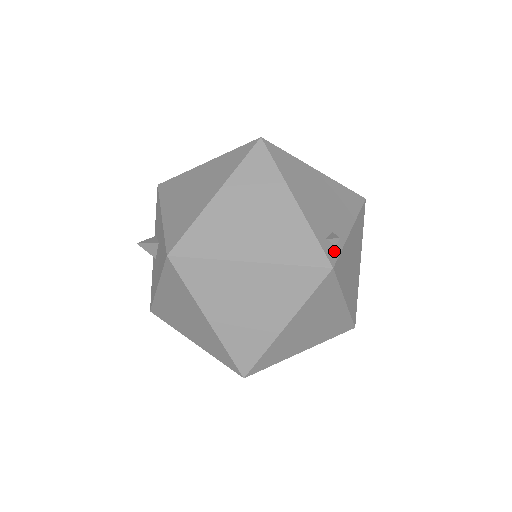
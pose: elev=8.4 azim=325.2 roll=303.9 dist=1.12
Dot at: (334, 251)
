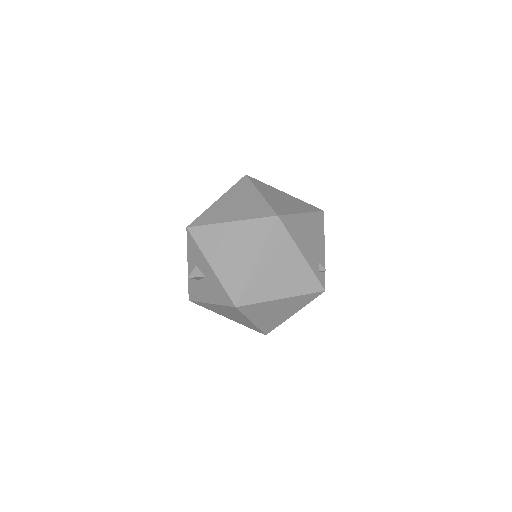
Dot at: (323, 277)
